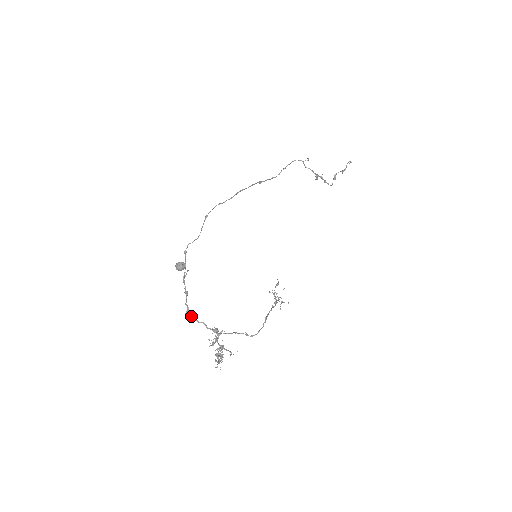
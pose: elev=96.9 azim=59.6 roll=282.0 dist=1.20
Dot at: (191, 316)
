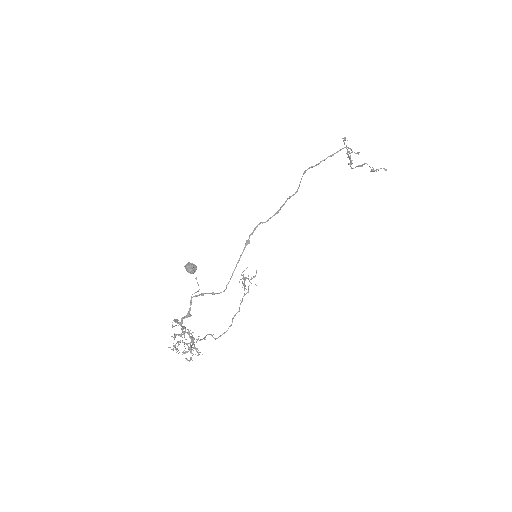
Dot at: (177, 320)
